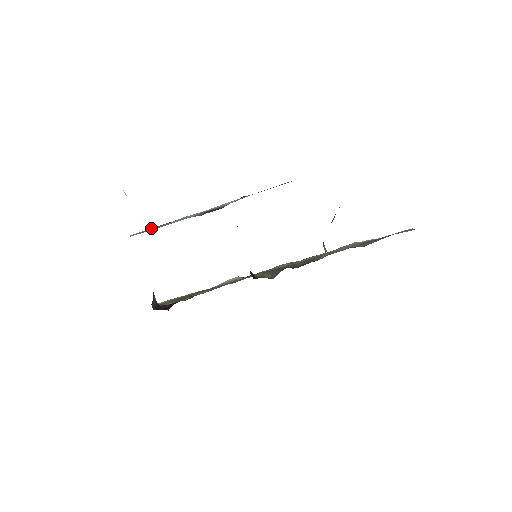
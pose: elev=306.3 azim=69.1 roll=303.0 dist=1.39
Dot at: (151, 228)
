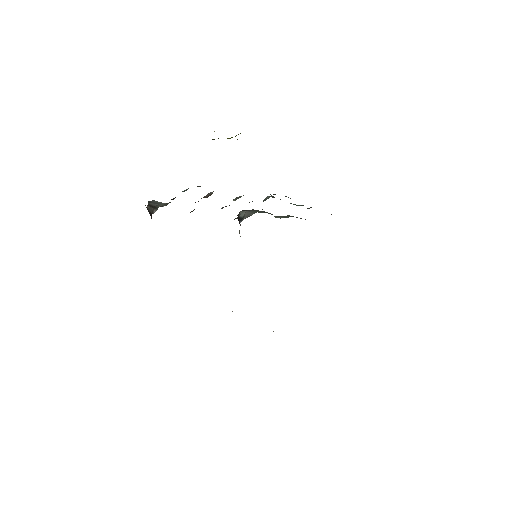
Dot at: occluded
